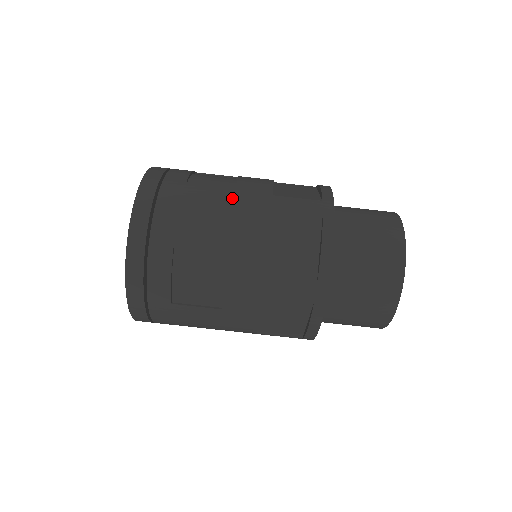
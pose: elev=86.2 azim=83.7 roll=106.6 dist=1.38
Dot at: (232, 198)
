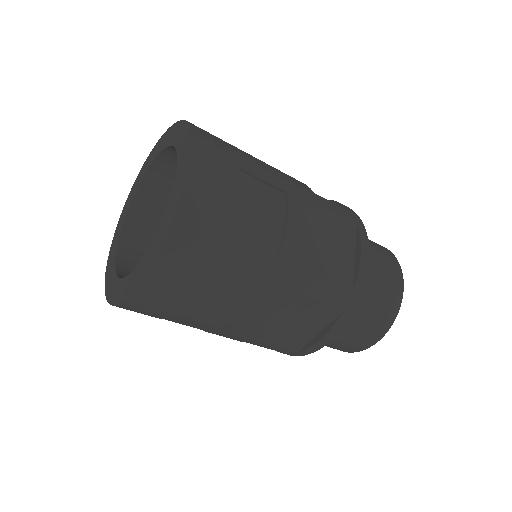
Dot at: (270, 273)
